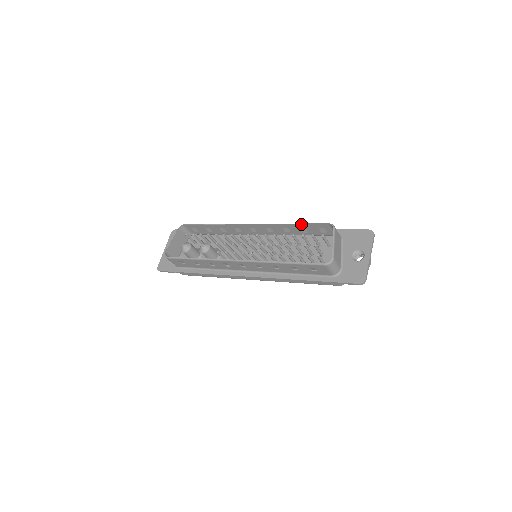
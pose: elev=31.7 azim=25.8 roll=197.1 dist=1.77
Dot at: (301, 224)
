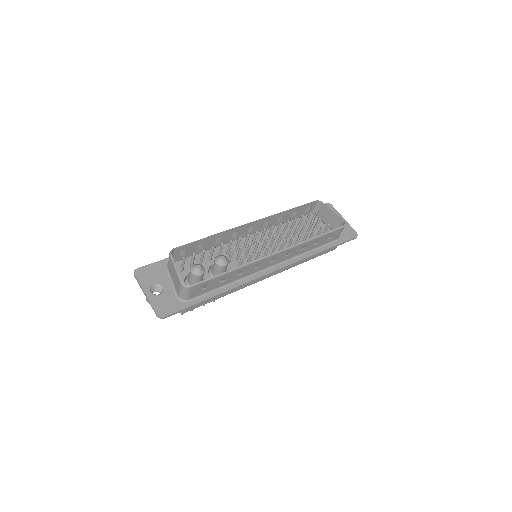
Dot at: (297, 207)
